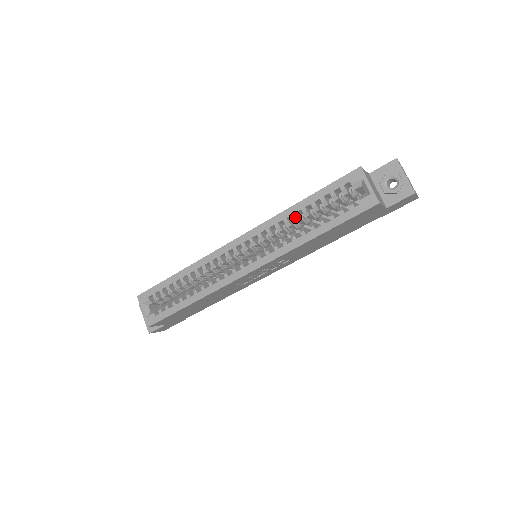
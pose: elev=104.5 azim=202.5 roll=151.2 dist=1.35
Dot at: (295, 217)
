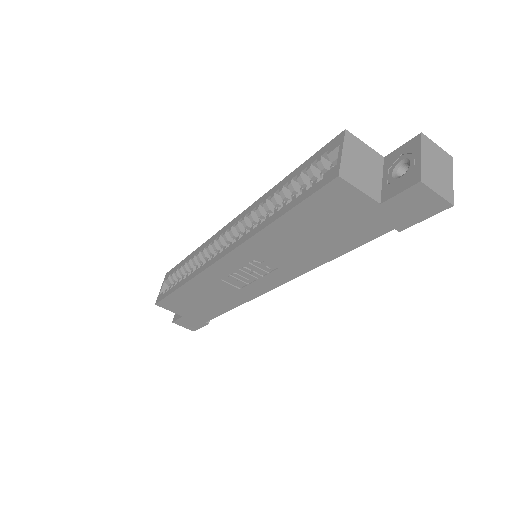
Dot at: (272, 198)
